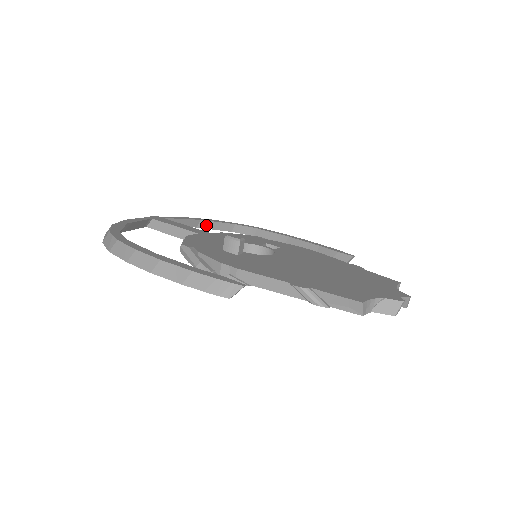
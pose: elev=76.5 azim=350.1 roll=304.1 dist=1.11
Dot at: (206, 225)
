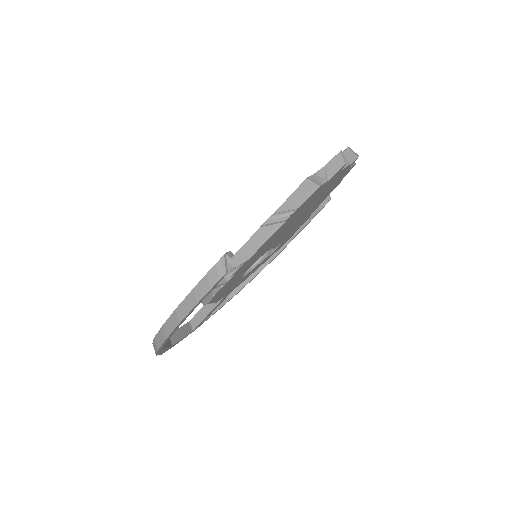
Dot at: (233, 291)
